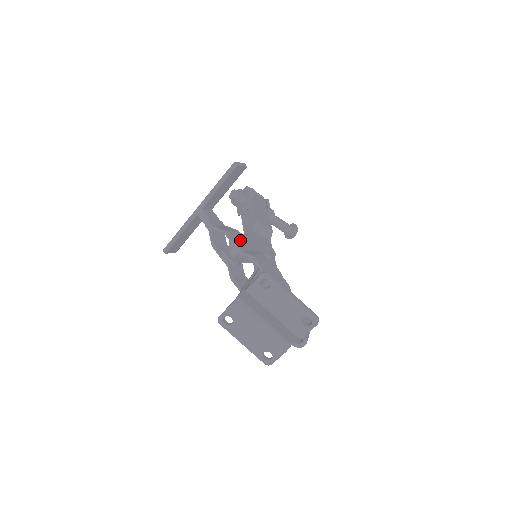
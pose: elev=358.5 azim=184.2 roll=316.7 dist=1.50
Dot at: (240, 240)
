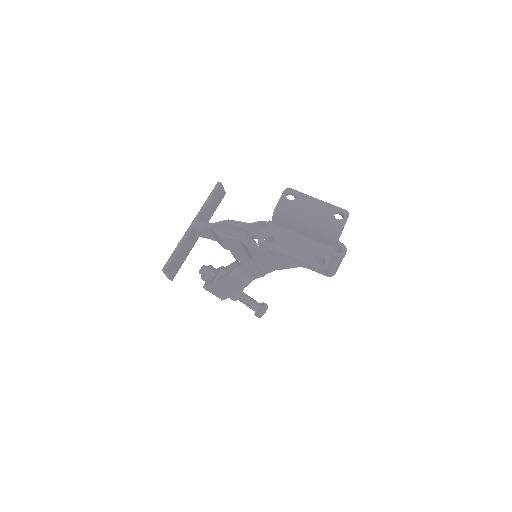
Dot at: occluded
